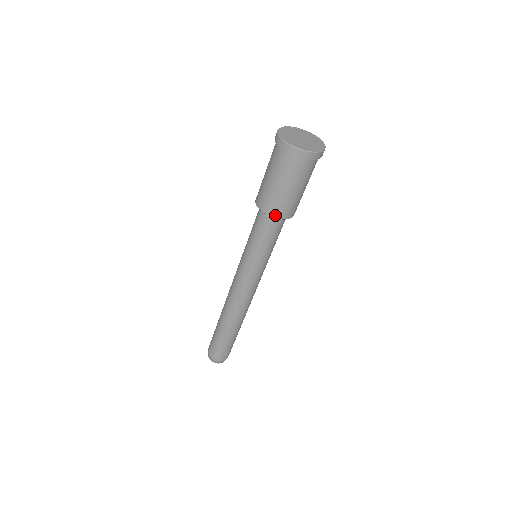
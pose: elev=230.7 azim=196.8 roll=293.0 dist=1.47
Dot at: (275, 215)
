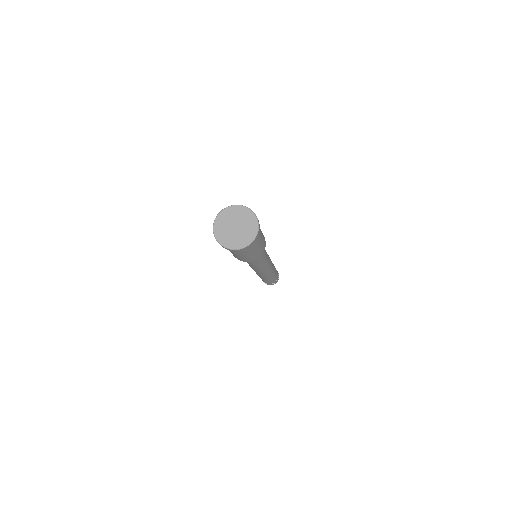
Dot at: (256, 259)
